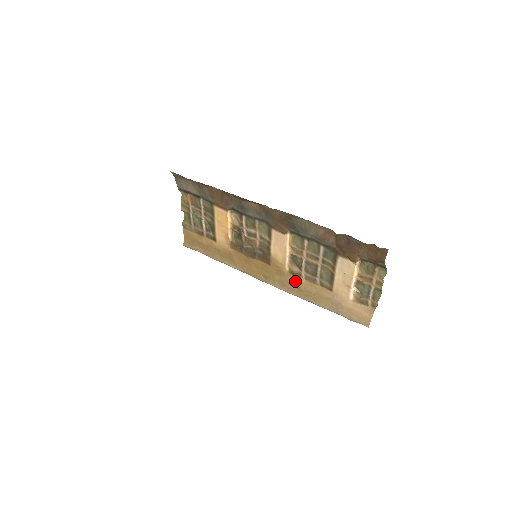
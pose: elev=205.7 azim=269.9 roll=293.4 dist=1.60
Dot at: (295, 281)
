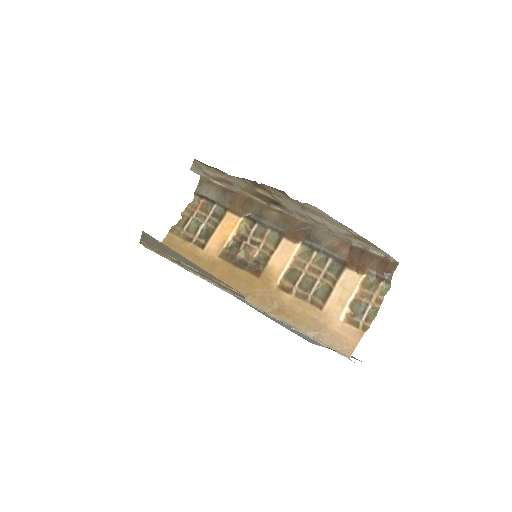
Dot at: (281, 297)
